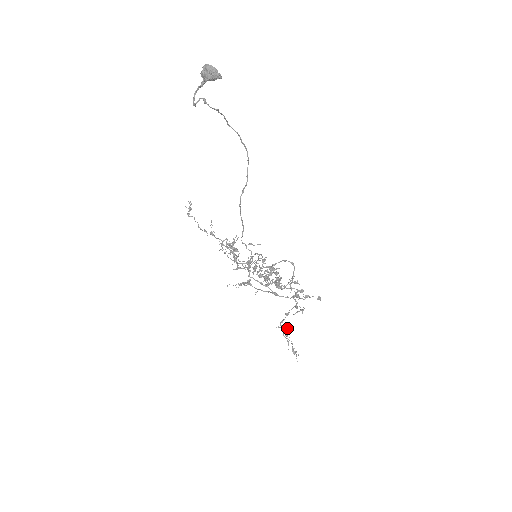
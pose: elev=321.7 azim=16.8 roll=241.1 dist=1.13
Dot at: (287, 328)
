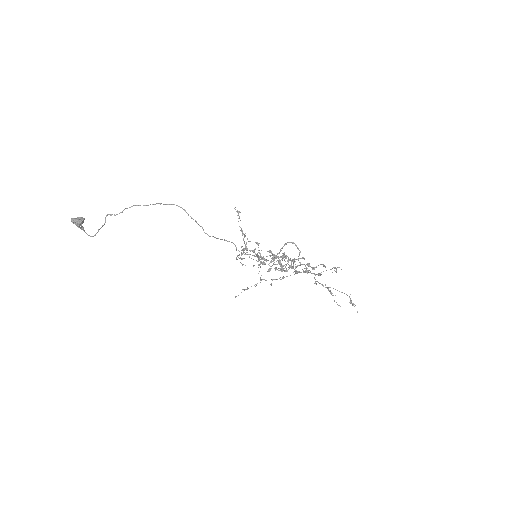
Dot at: occluded
